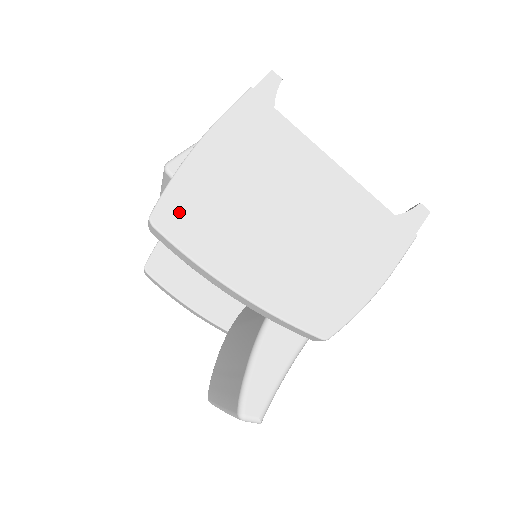
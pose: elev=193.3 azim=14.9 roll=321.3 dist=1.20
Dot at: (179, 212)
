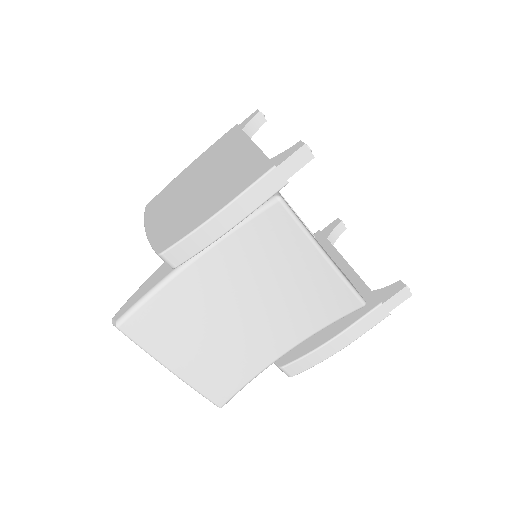
Dot at: (158, 199)
